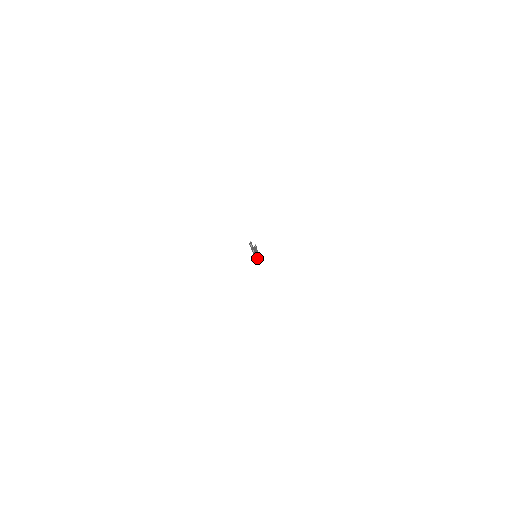
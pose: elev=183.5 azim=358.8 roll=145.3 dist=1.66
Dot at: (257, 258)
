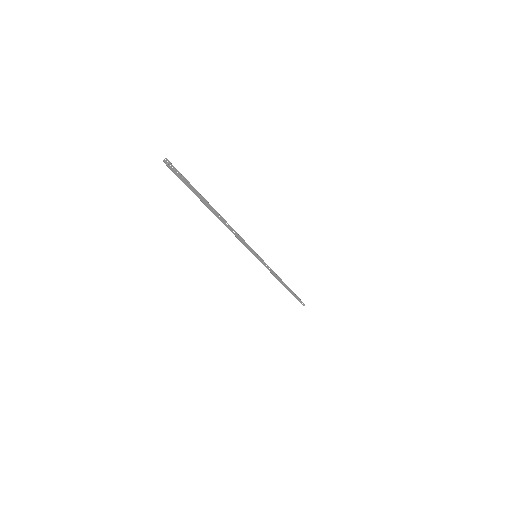
Dot at: occluded
